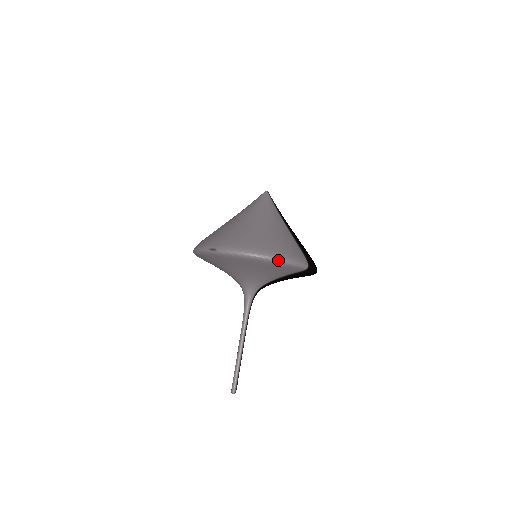
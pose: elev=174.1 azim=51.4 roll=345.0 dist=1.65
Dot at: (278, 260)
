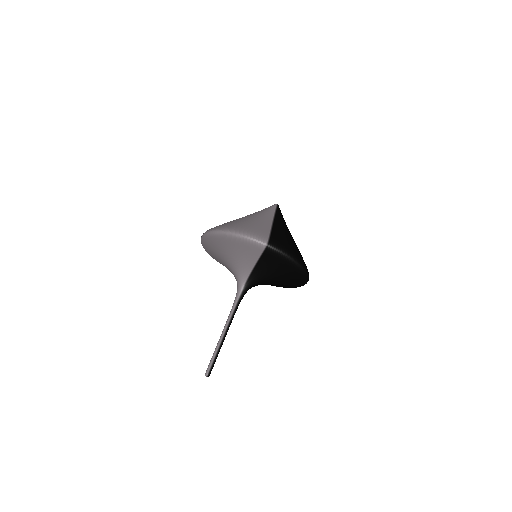
Dot at: (233, 234)
